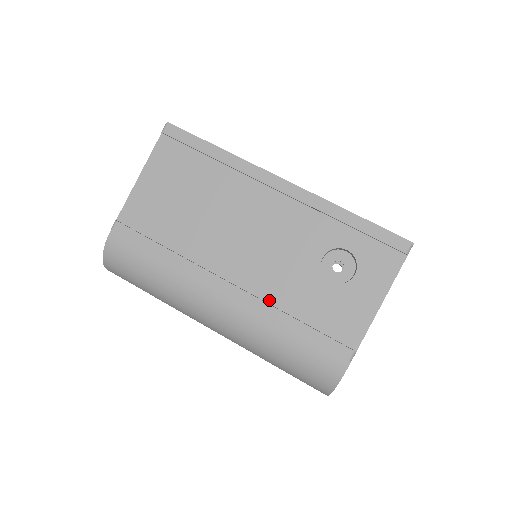
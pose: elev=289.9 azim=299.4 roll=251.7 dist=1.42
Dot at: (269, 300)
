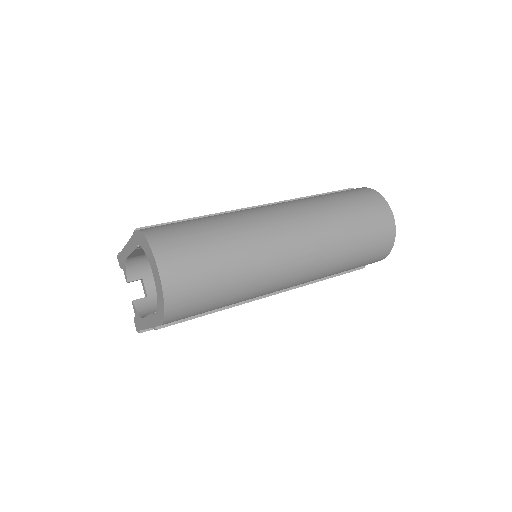
Dot at: occluded
